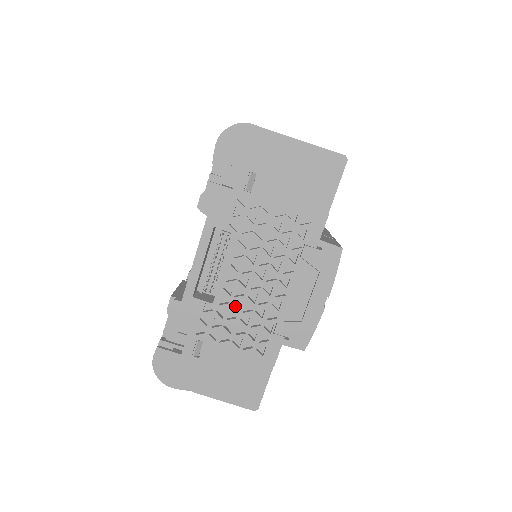
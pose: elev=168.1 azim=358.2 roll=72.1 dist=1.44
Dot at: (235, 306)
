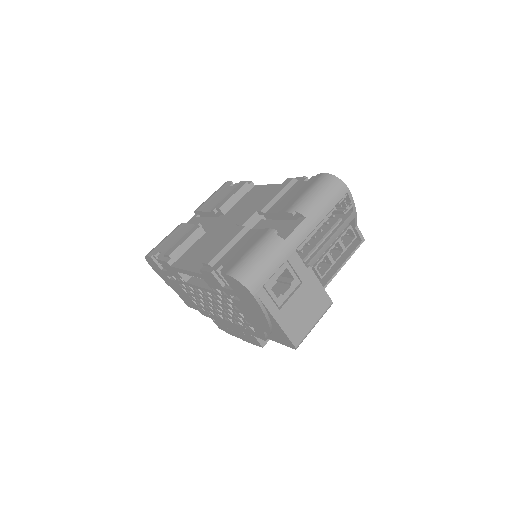
Dot at: occluded
